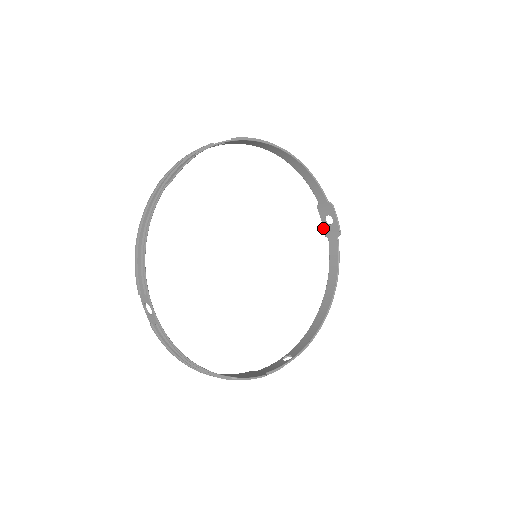
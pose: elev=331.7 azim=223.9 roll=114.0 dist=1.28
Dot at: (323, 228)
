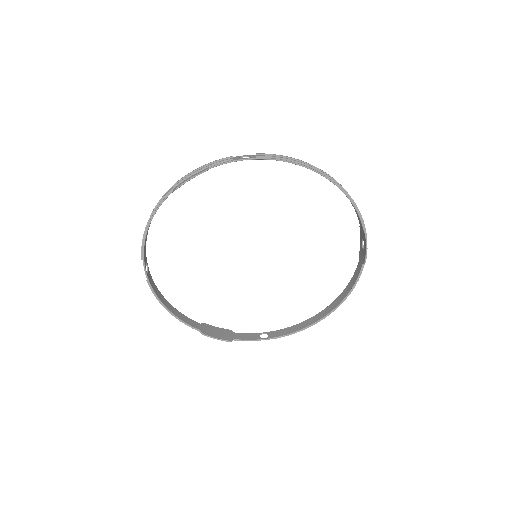
Dot at: (360, 246)
